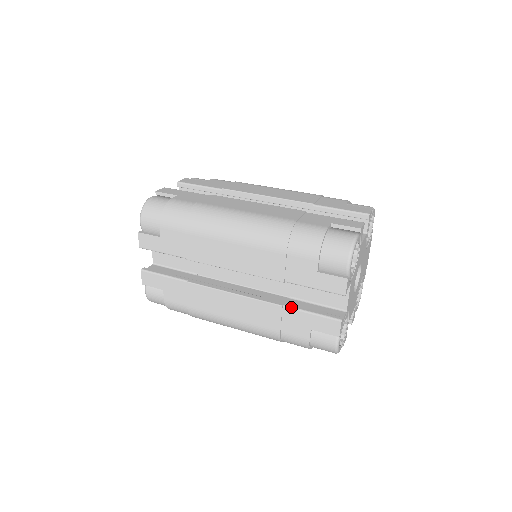
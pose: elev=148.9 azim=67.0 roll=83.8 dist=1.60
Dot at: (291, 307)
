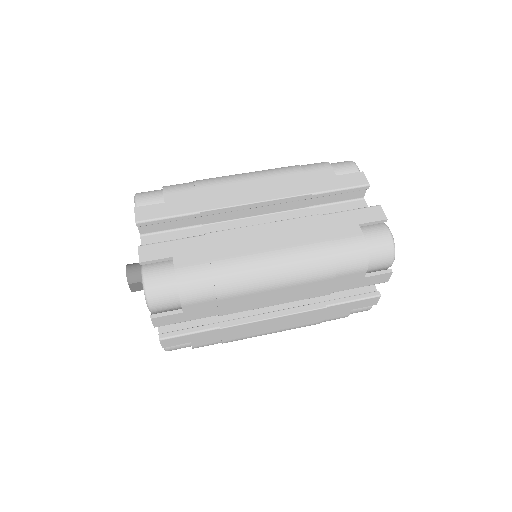
Dot at: (334, 304)
